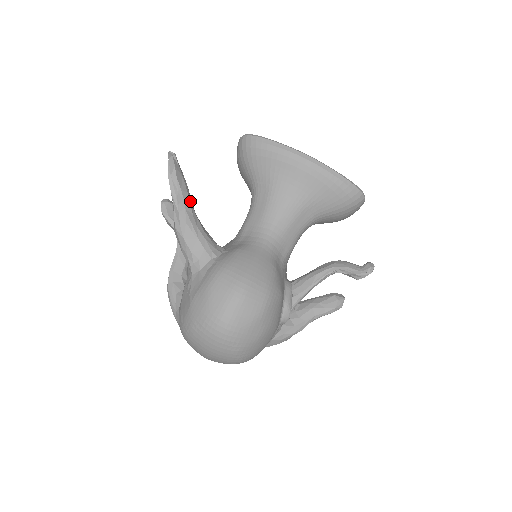
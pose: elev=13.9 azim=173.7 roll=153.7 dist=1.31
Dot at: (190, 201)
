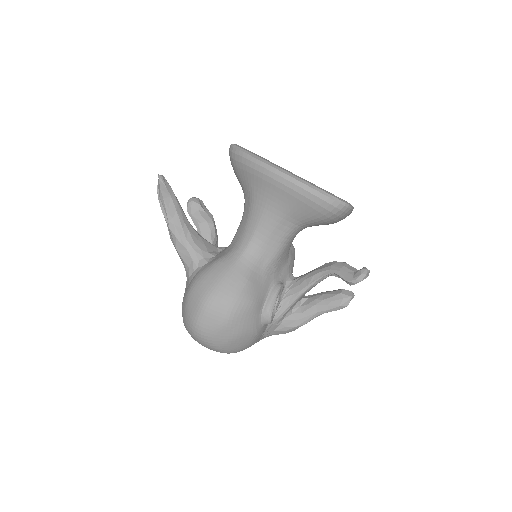
Dot at: (180, 217)
